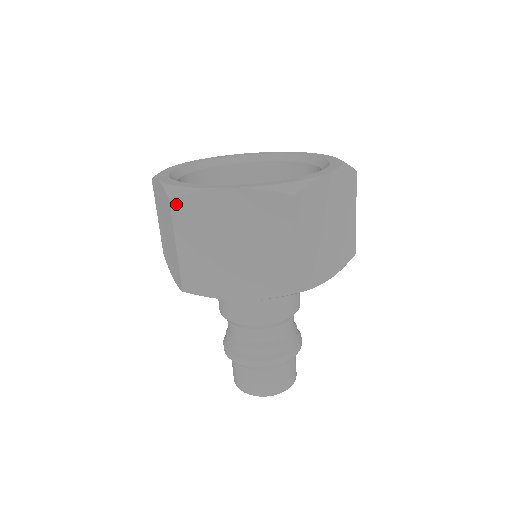
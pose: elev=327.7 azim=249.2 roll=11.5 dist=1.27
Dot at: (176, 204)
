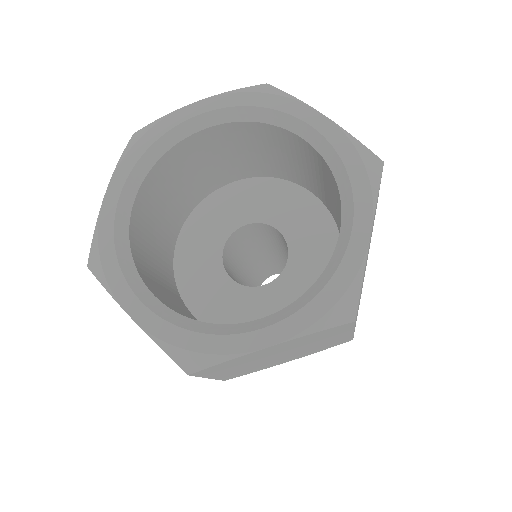
Dot at: occluded
